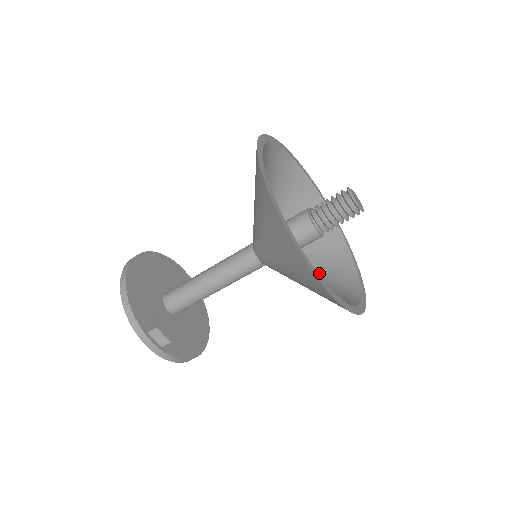
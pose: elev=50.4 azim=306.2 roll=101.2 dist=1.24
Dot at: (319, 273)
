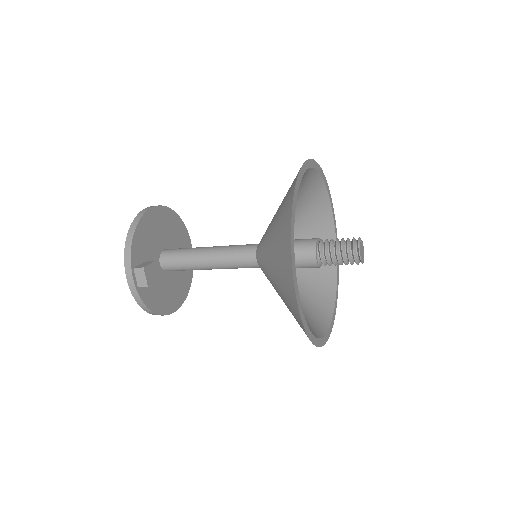
Dot at: (300, 299)
